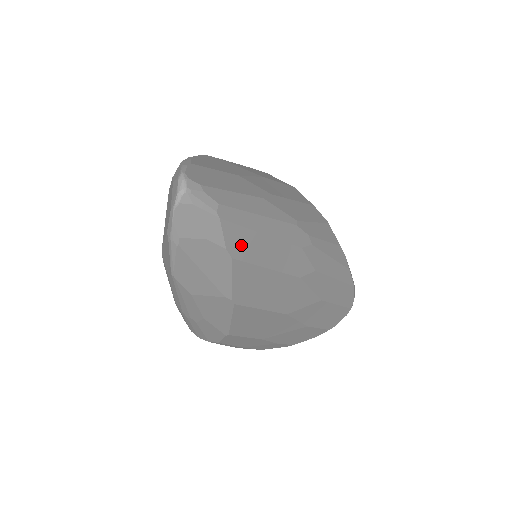
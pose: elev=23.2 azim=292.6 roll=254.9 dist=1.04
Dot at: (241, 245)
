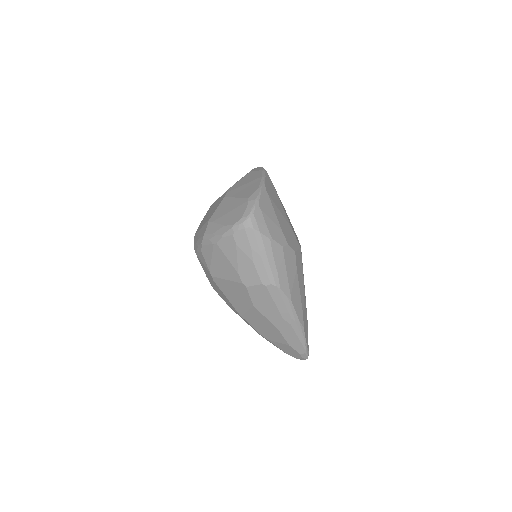
Dot at: occluded
